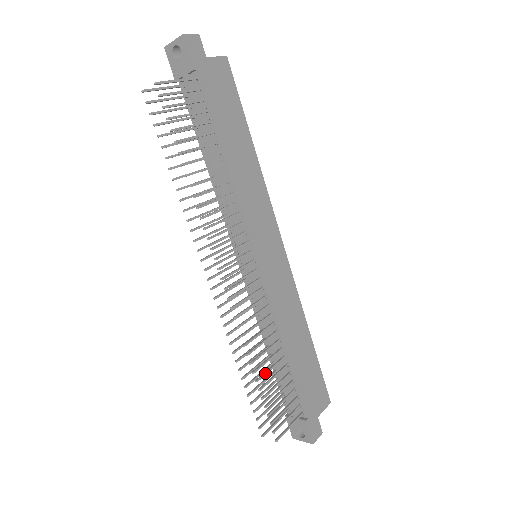
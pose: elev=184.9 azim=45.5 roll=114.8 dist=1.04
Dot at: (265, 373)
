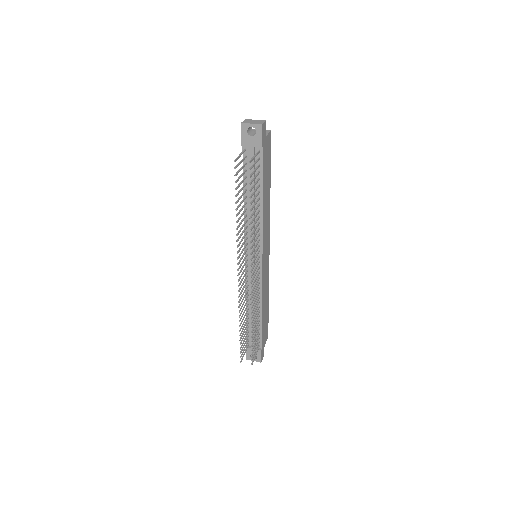
Dot at: occluded
